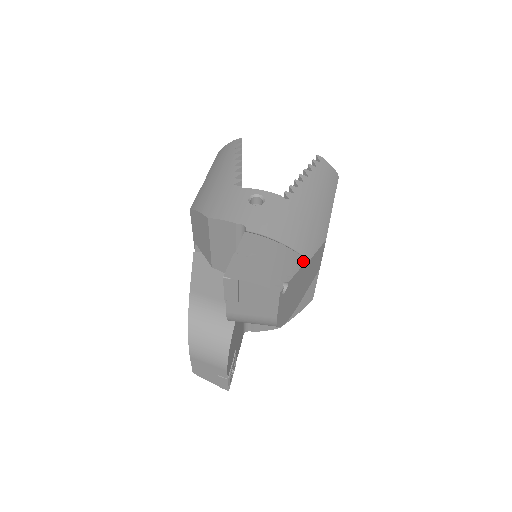
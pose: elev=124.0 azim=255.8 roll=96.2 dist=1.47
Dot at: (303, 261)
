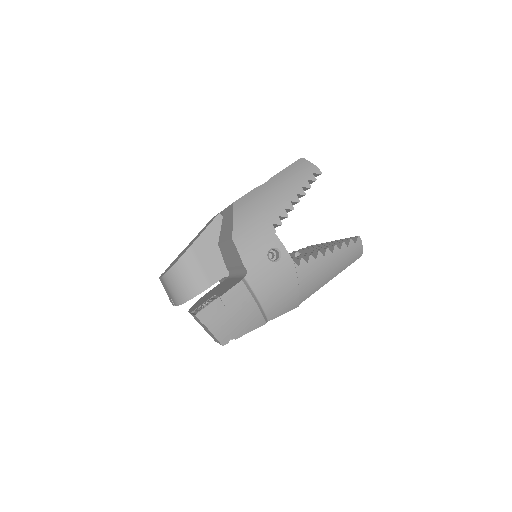
Dot at: (262, 324)
